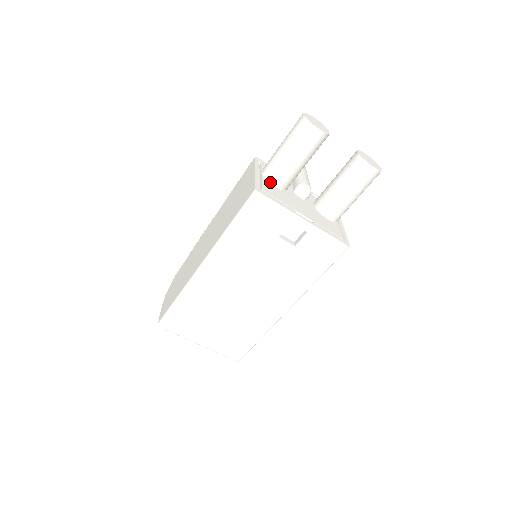
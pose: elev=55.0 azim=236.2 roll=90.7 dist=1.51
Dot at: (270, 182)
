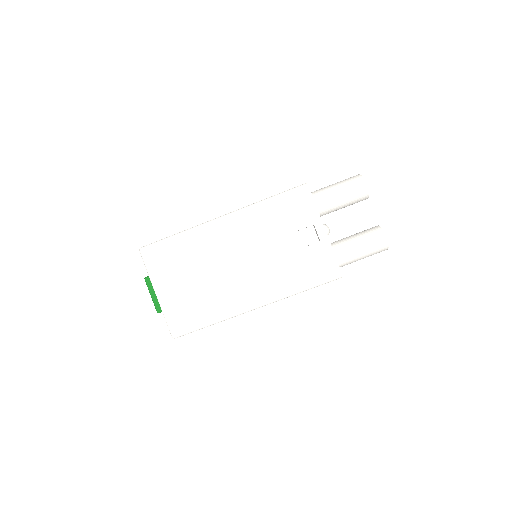
Dot at: occluded
